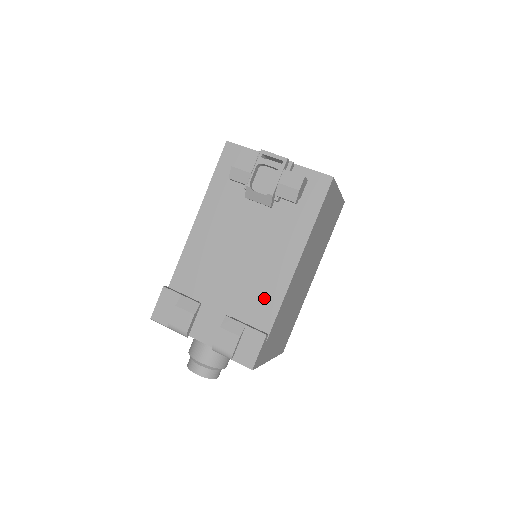
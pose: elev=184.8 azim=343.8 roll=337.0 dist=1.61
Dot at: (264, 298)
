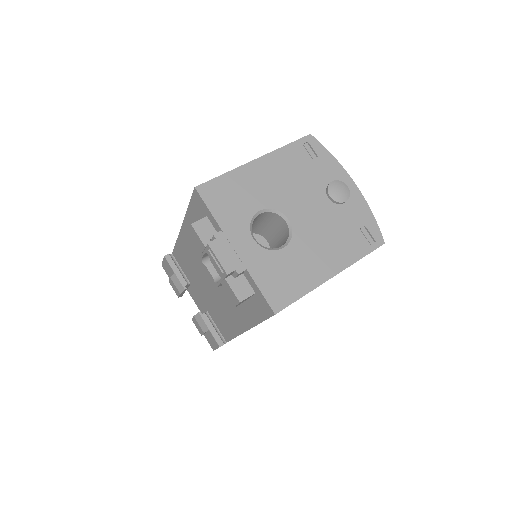
Dot at: (225, 323)
